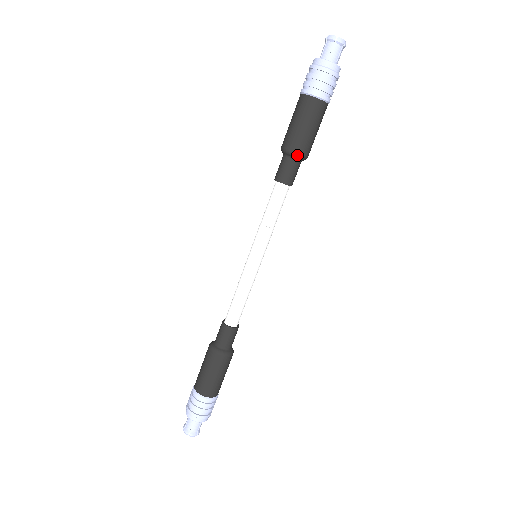
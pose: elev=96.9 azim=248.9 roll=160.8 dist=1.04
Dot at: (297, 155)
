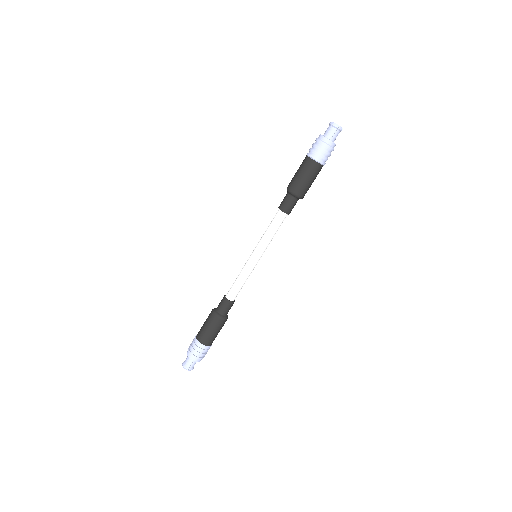
Dot at: (299, 197)
